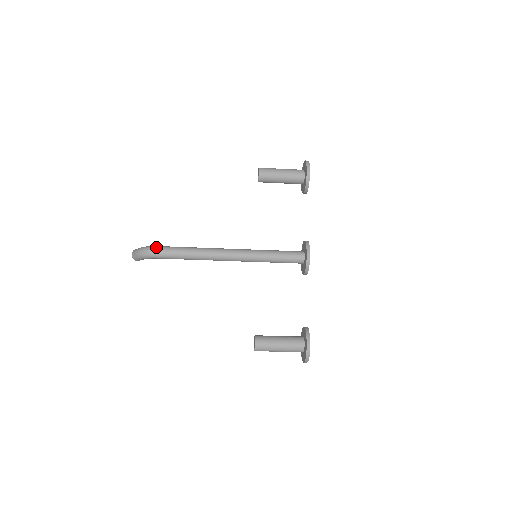
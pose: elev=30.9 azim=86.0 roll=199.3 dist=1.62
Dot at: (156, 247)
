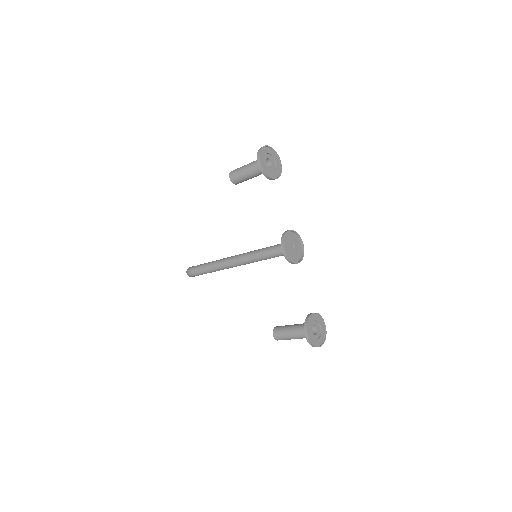
Dot at: (191, 269)
